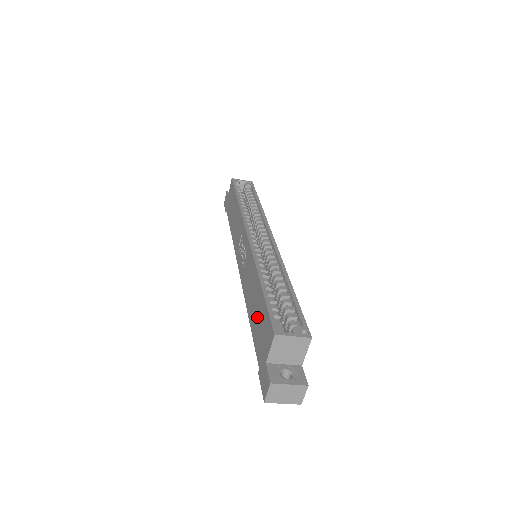
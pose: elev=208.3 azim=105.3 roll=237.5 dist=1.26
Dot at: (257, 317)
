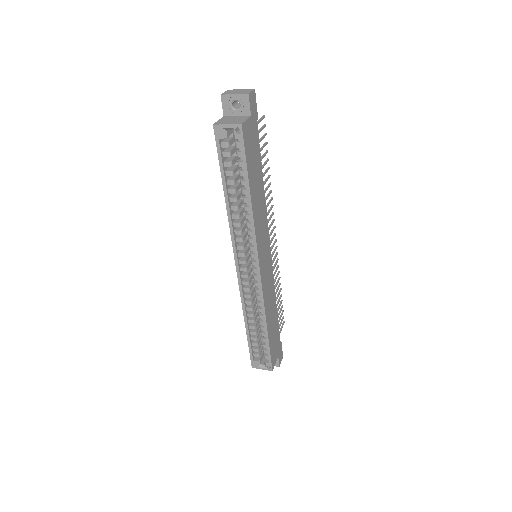
Dot at: occluded
